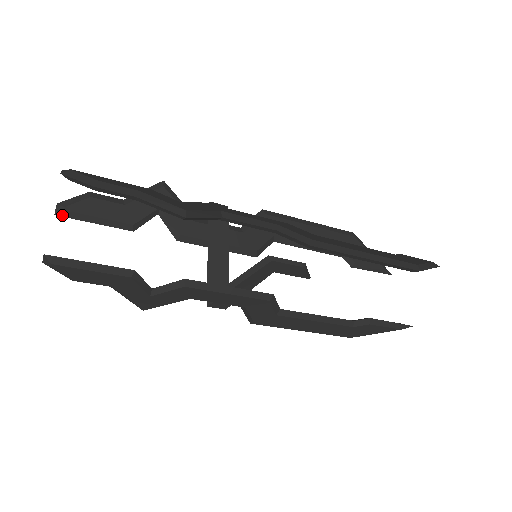
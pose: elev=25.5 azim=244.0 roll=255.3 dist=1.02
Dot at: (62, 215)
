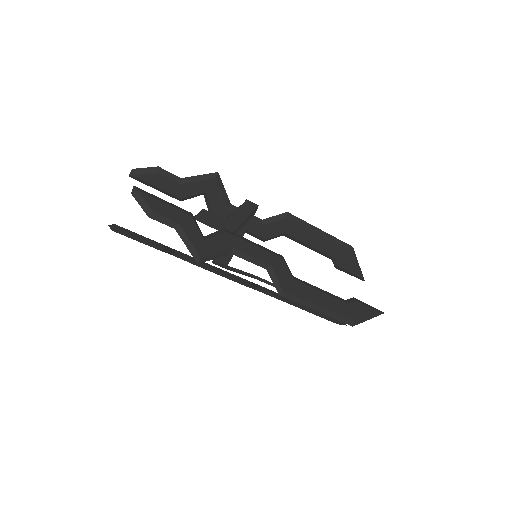
Dot at: (134, 178)
